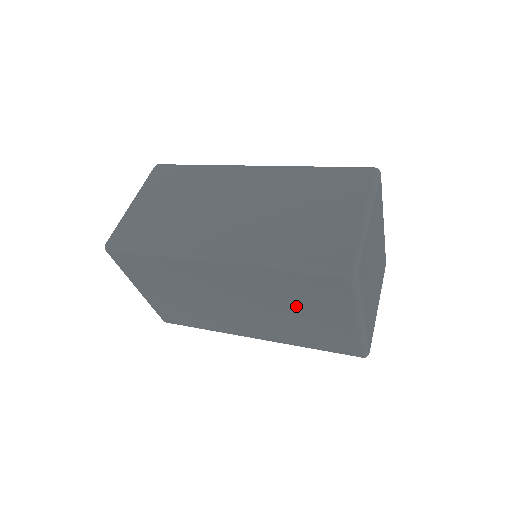
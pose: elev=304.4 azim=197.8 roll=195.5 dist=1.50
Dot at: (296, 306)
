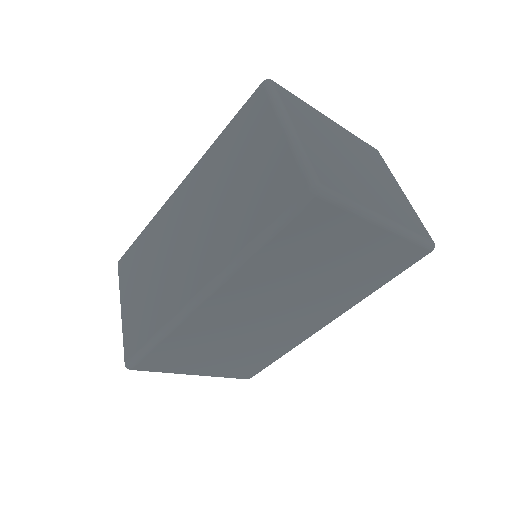
Dot at: (314, 266)
